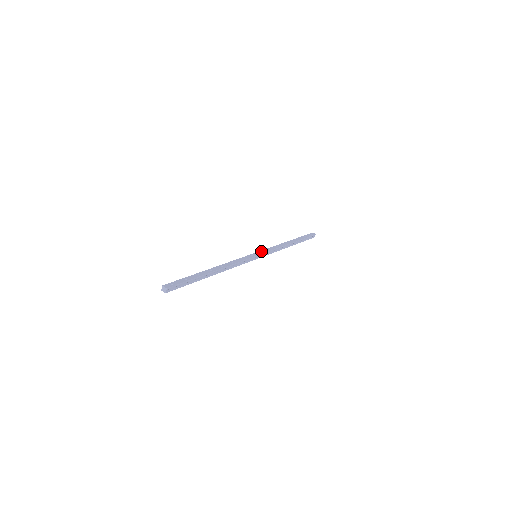
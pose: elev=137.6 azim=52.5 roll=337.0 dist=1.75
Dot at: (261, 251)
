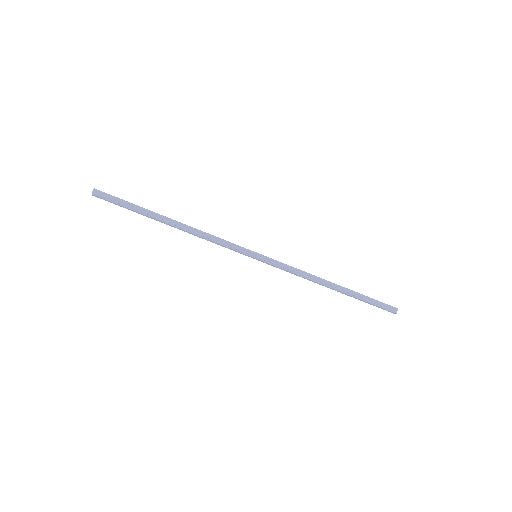
Dot at: (269, 258)
